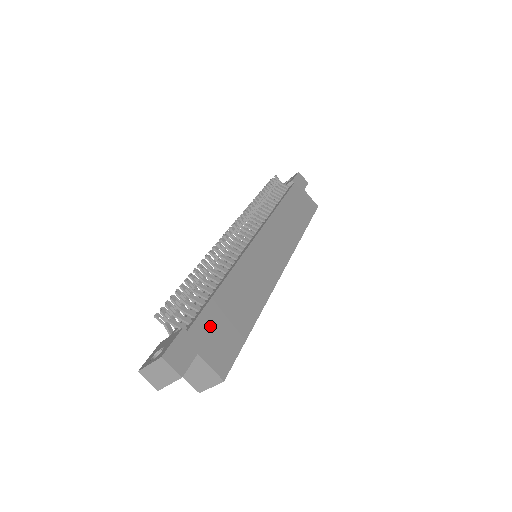
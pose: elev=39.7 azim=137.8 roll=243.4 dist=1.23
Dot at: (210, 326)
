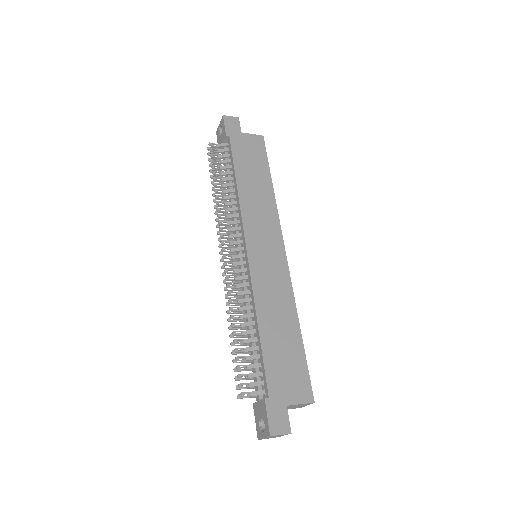
Dot at: (278, 374)
